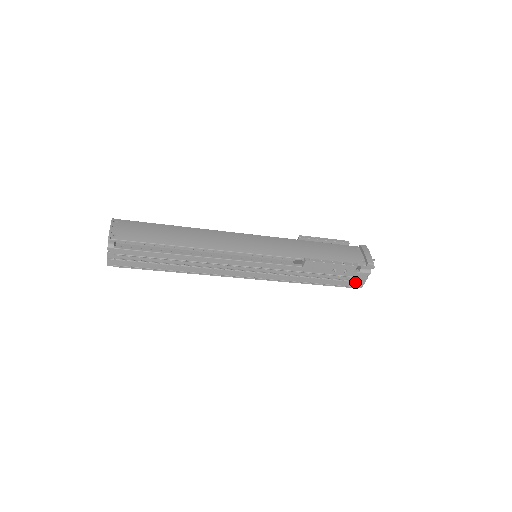
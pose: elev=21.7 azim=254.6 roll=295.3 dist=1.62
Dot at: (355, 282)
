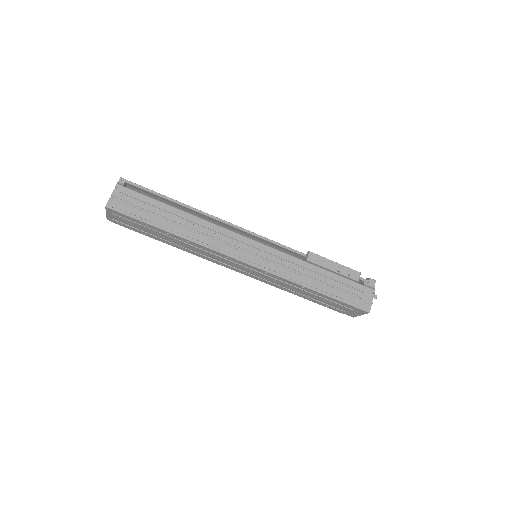
Dot at: (361, 300)
